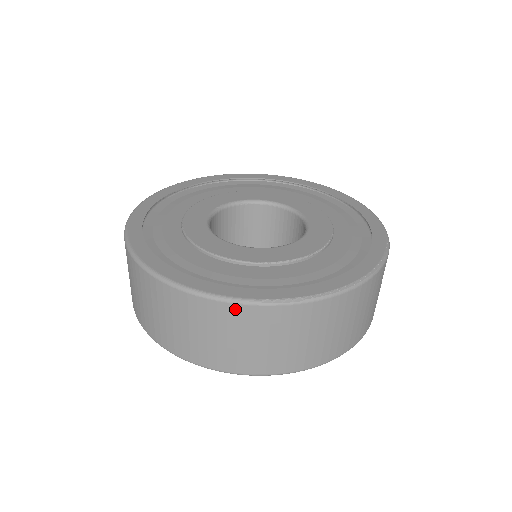
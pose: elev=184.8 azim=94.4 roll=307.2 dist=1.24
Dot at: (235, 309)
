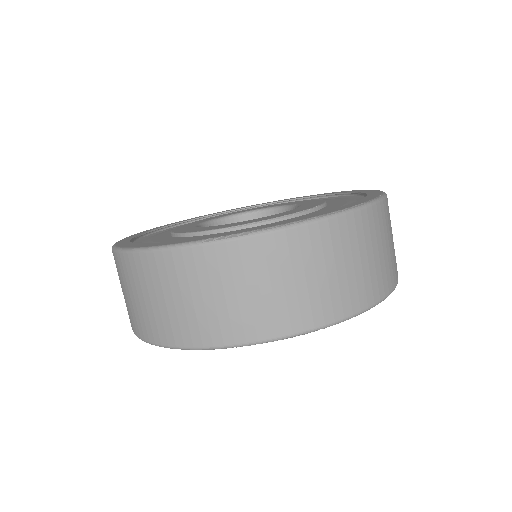
Dot at: (179, 256)
